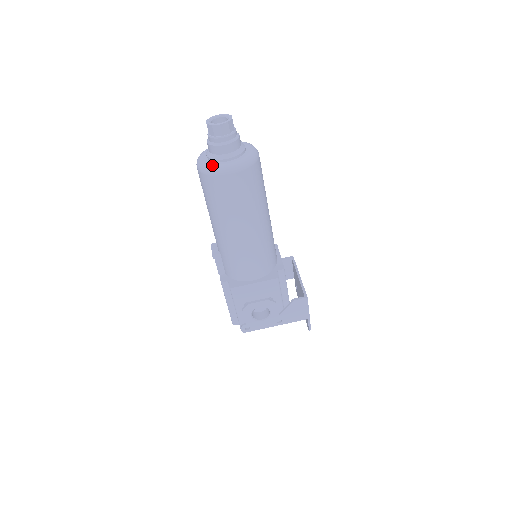
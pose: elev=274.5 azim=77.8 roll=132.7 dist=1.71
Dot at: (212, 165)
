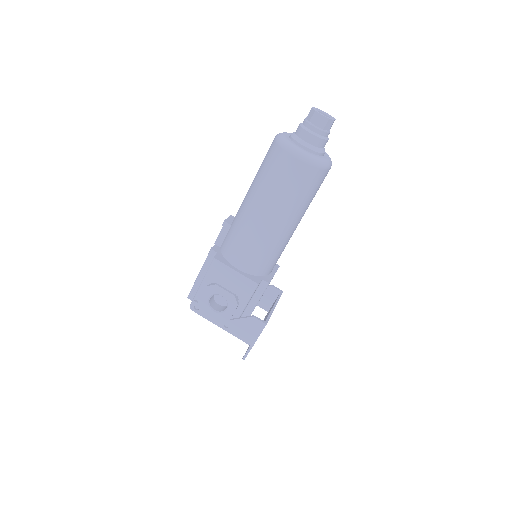
Dot at: (289, 141)
